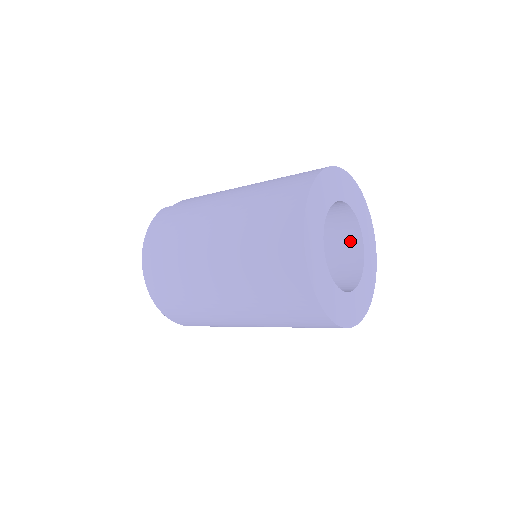
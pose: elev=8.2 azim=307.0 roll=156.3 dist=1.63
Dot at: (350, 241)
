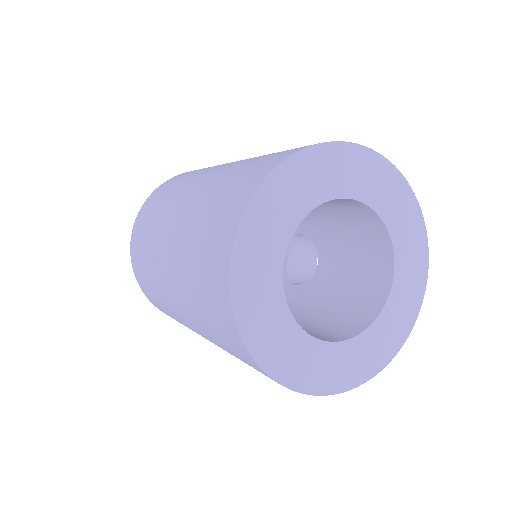
Dot at: (376, 279)
